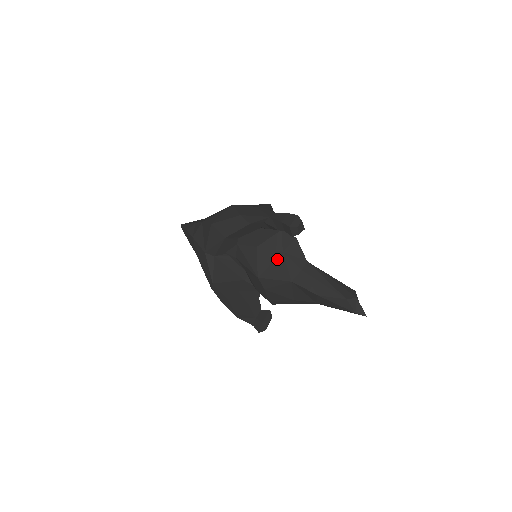
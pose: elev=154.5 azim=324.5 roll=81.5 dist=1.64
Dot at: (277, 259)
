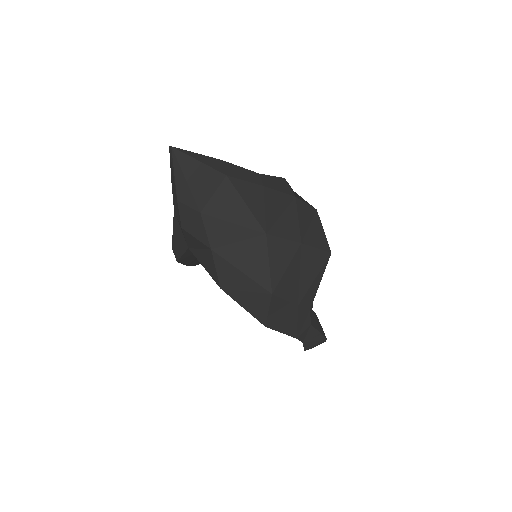
Dot at: occluded
